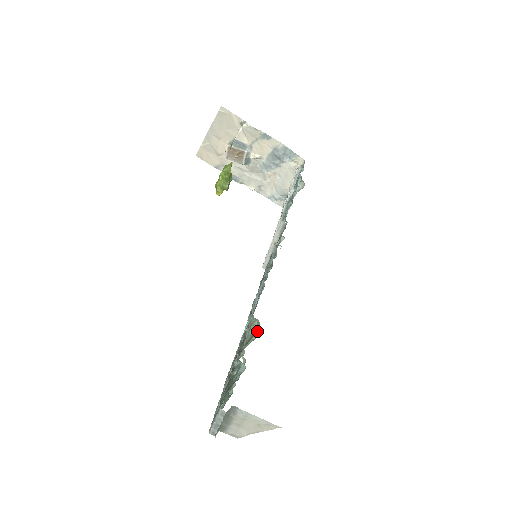
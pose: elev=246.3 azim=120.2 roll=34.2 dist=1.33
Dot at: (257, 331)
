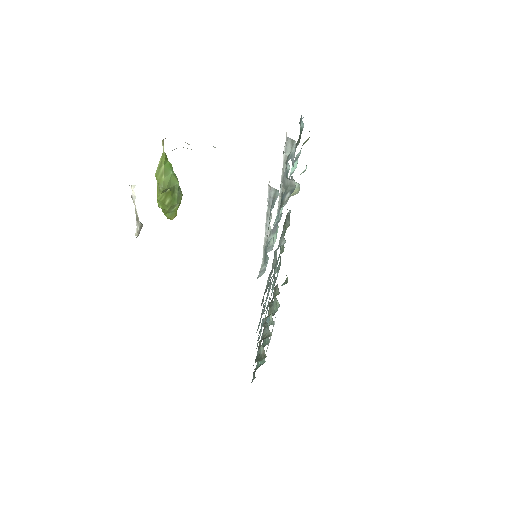
Dot at: (265, 354)
